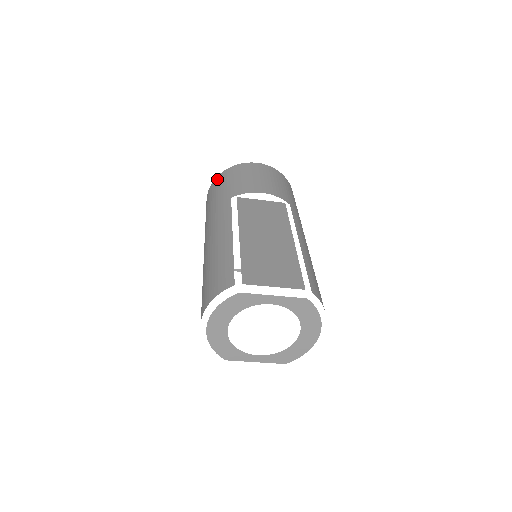
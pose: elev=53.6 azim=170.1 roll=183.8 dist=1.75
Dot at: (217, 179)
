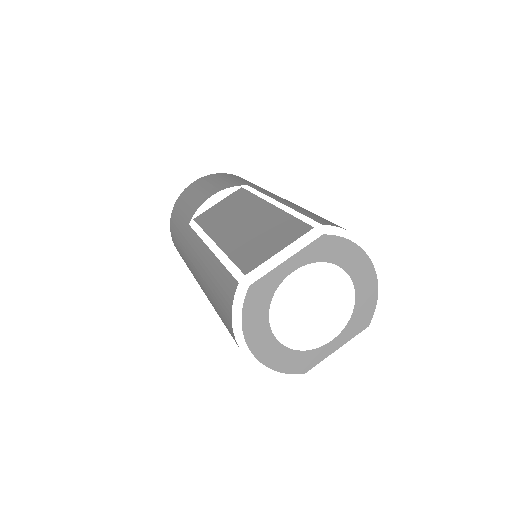
Dot at: (171, 226)
